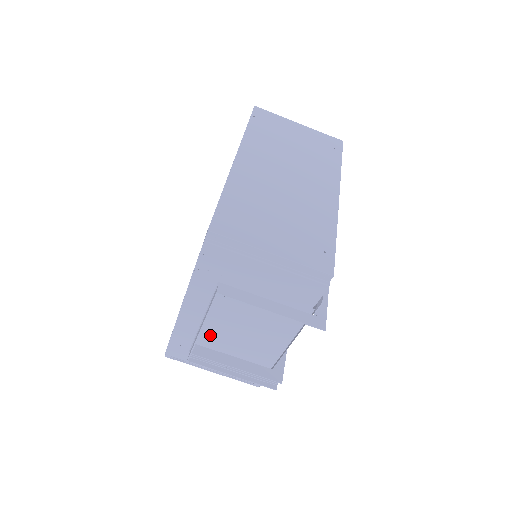
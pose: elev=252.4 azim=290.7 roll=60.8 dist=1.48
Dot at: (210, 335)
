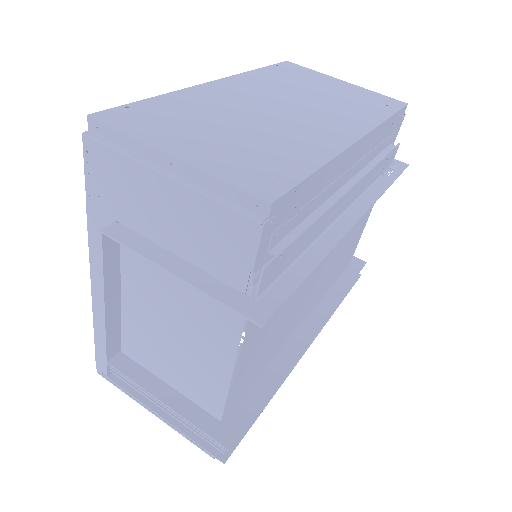
Dot at: (133, 336)
